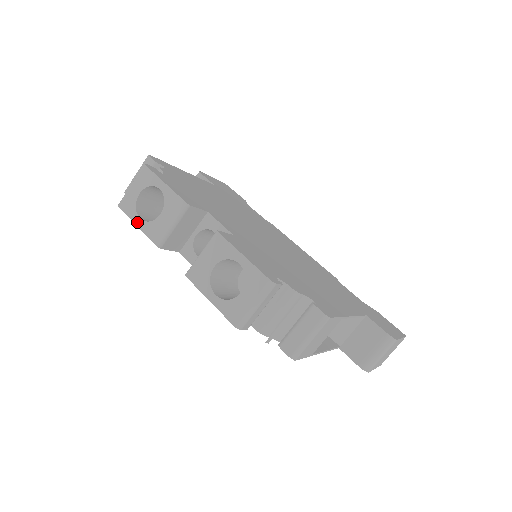
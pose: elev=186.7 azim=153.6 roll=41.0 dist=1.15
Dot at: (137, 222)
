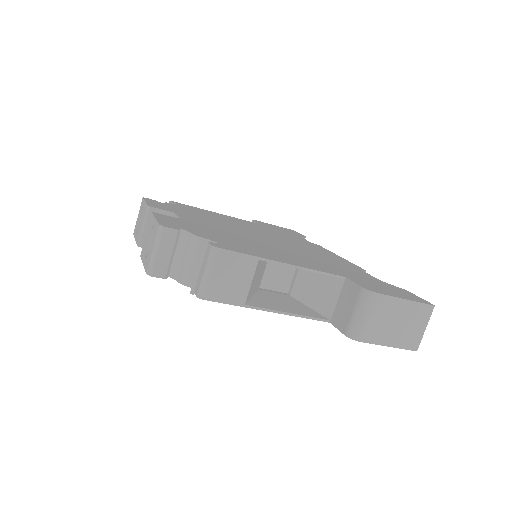
Dot at: (135, 237)
